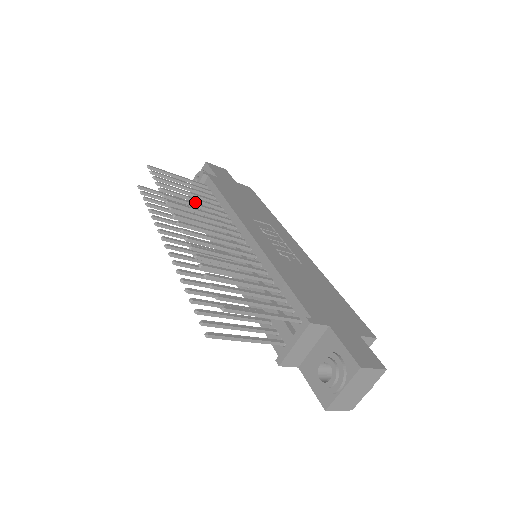
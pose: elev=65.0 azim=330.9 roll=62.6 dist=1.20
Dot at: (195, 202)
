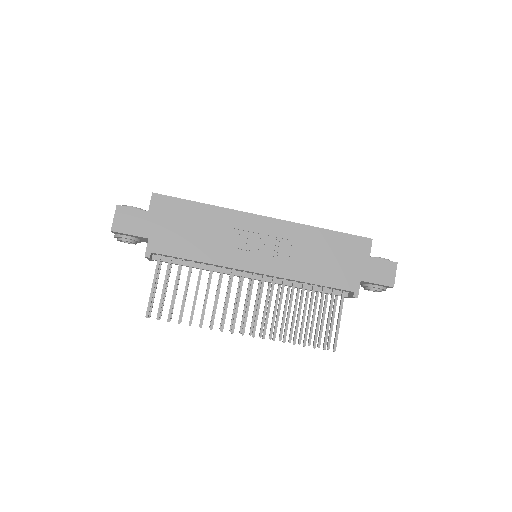
Dot at: occluded
